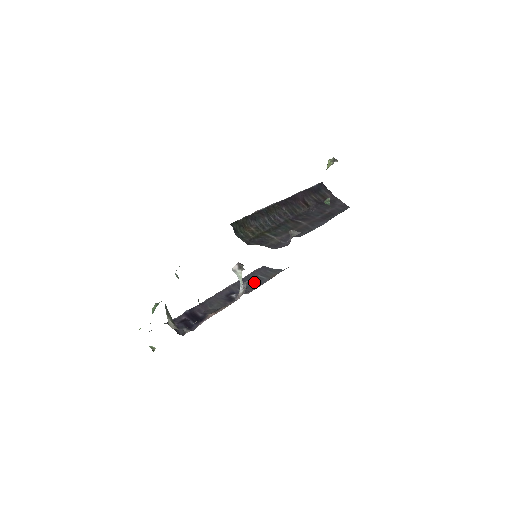
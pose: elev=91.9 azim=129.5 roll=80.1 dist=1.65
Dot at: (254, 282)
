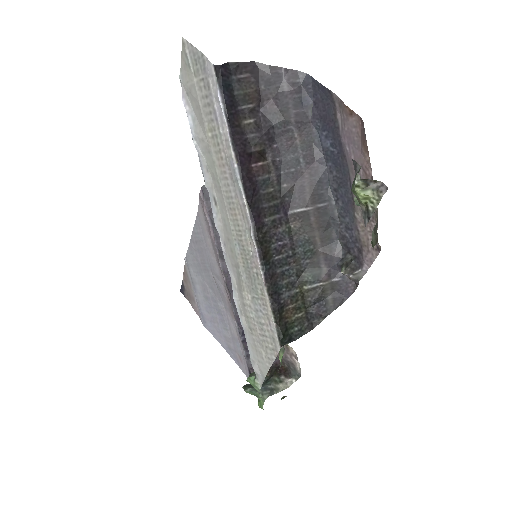
Dot at: occluded
